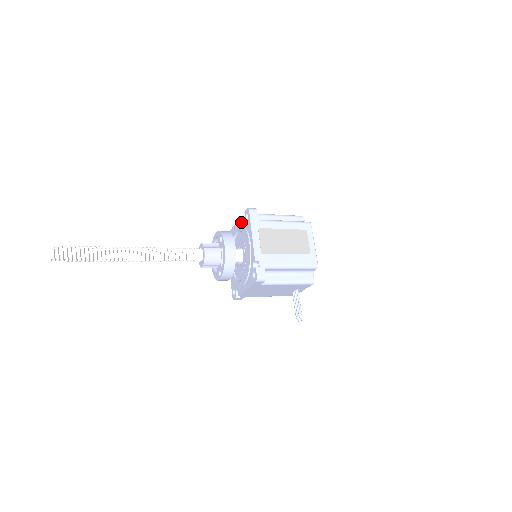
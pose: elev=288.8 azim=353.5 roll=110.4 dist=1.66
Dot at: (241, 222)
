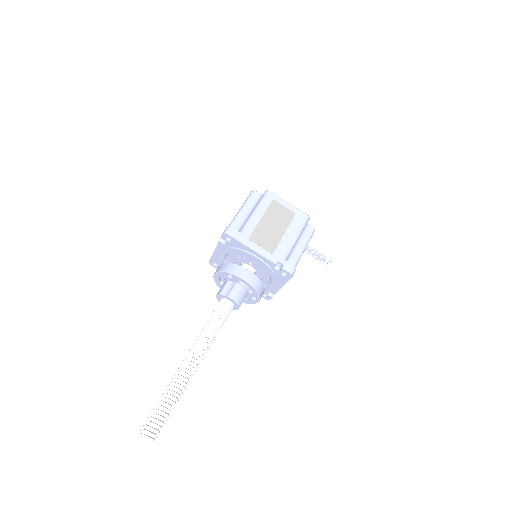
Dot at: (223, 247)
